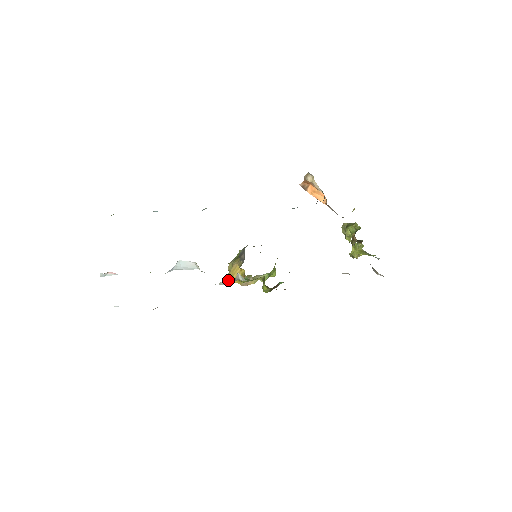
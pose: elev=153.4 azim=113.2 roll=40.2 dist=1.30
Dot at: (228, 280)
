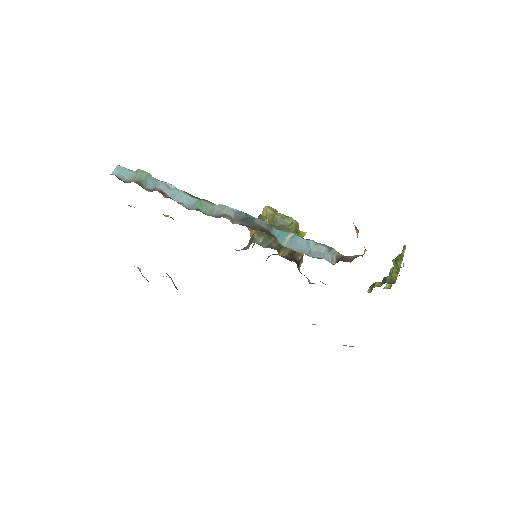
Dot at: (249, 229)
